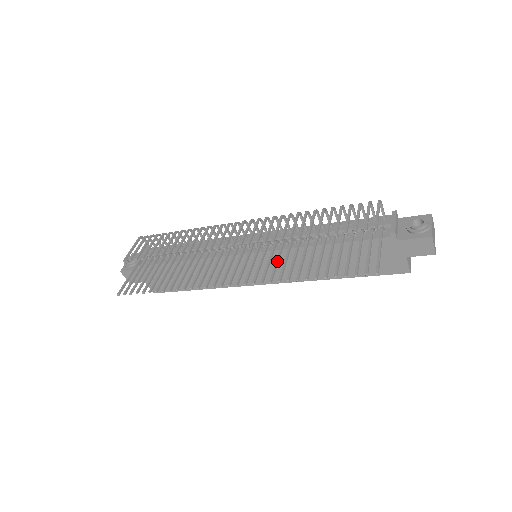
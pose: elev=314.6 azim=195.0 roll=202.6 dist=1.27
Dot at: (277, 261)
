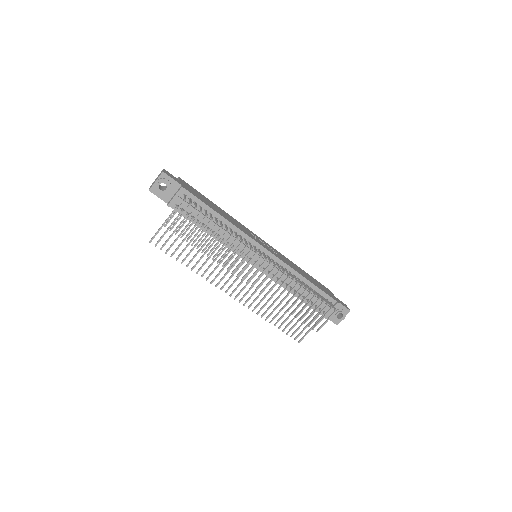
Dot at: occluded
